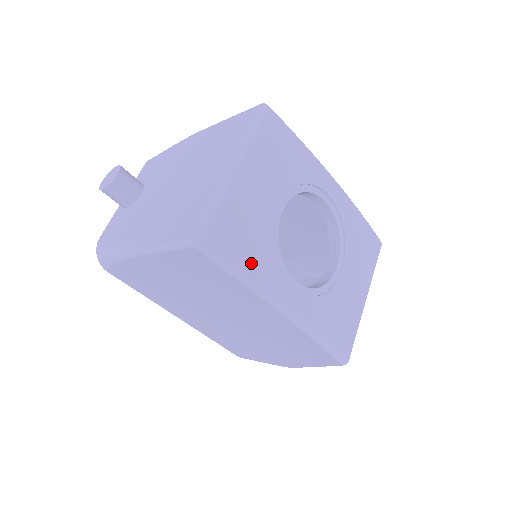
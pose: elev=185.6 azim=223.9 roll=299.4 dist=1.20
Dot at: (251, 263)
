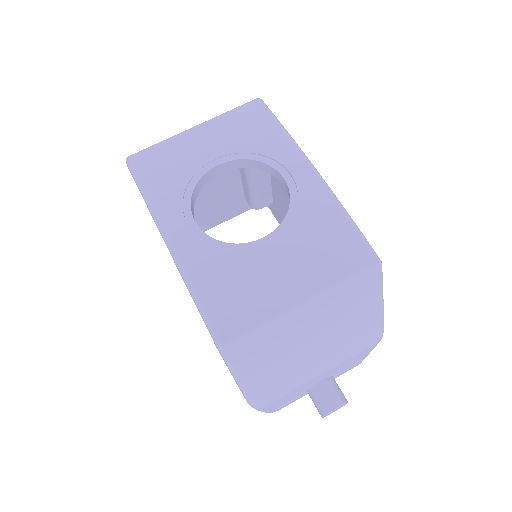
Dot at: (156, 185)
